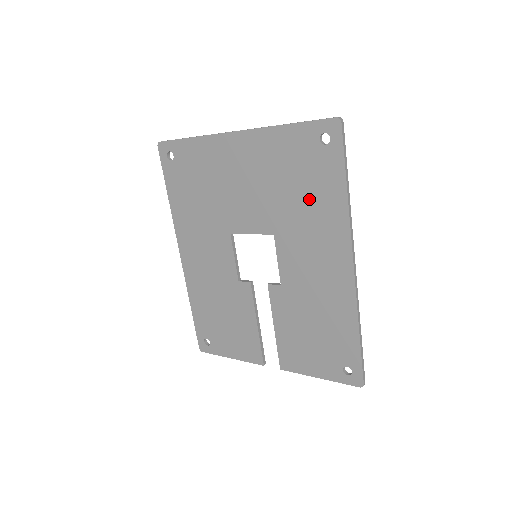
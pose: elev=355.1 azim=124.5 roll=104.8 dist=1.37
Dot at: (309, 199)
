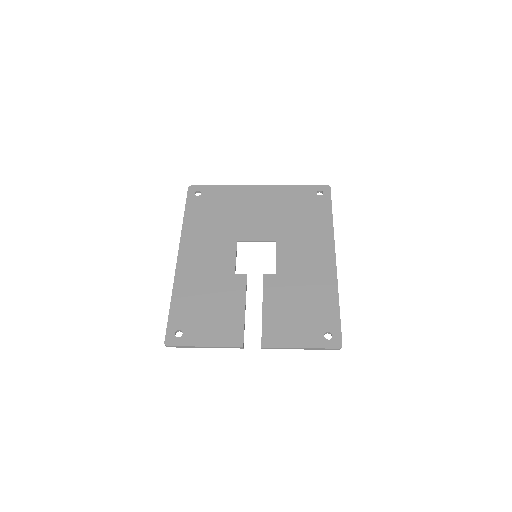
Dot at: (307, 220)
